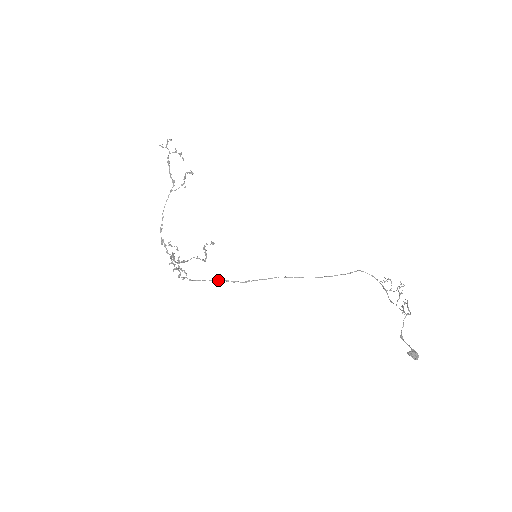
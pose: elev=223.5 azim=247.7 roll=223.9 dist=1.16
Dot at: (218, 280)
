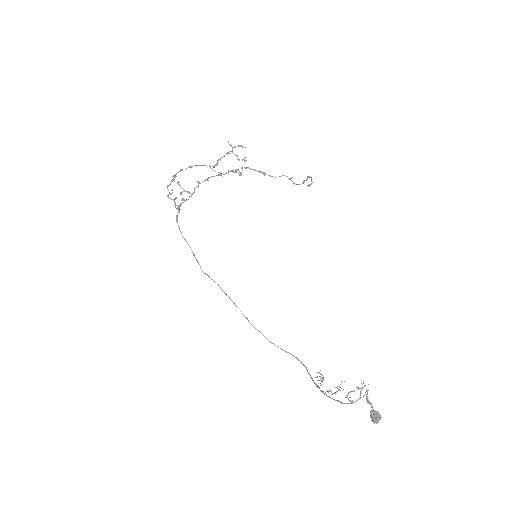
Dot at: occluded
